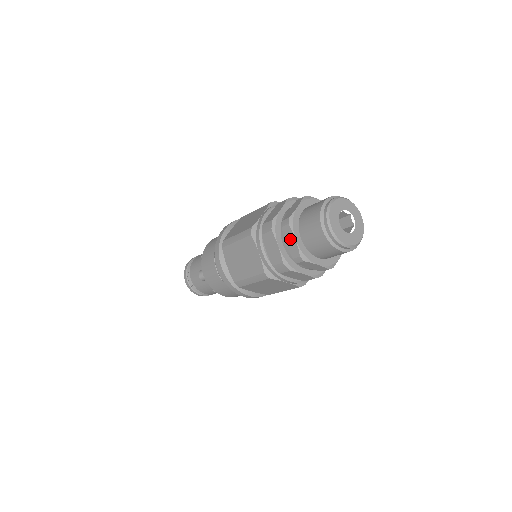
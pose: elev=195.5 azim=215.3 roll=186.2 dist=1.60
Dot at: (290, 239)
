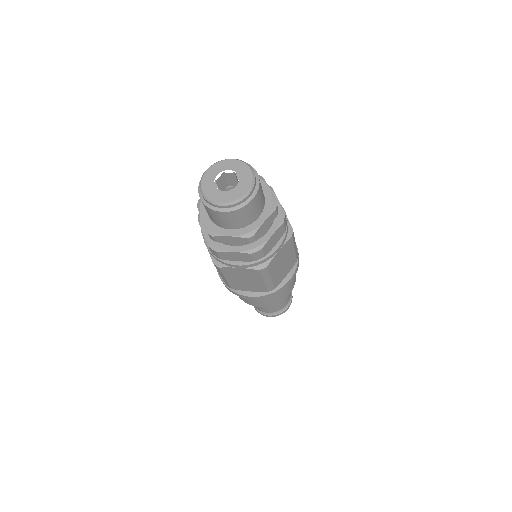
Dot at: (228, 240)
